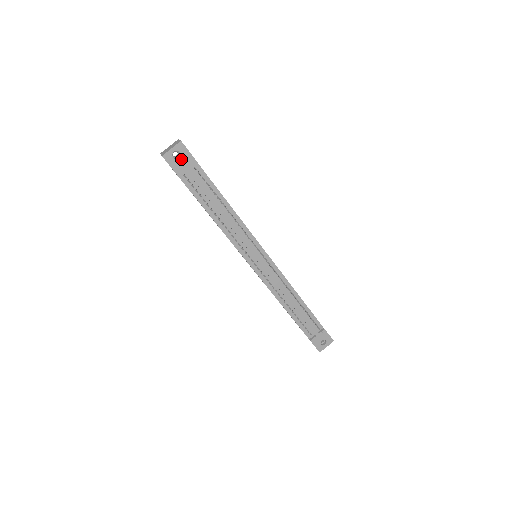
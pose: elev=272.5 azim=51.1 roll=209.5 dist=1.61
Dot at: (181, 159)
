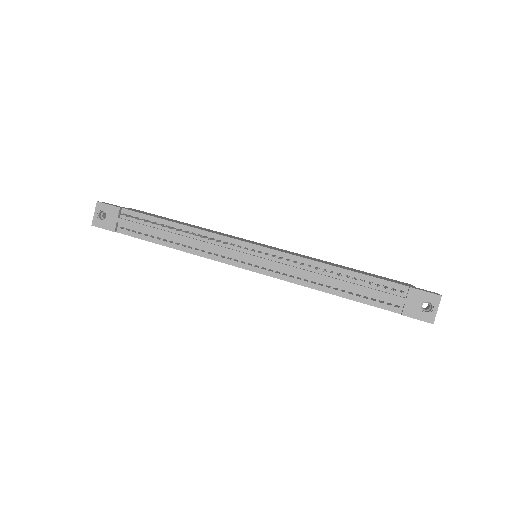
Dot at: (107, 216)
